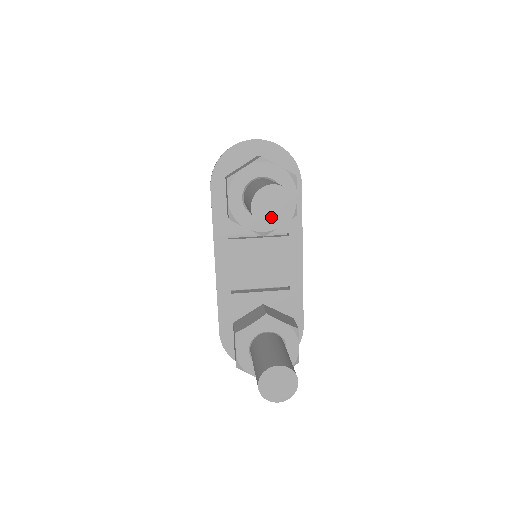
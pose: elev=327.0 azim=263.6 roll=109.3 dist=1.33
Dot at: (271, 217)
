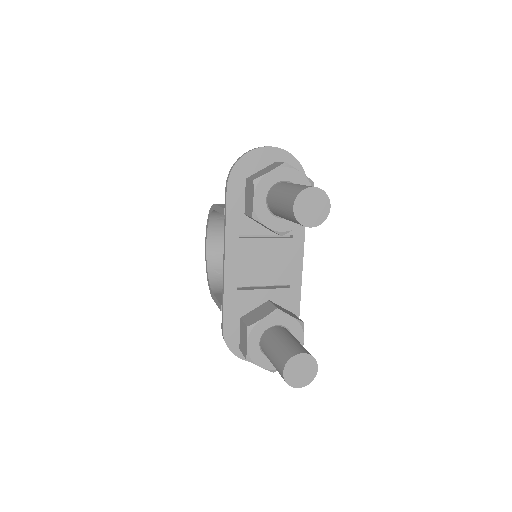
Dot at: (309, 216)
